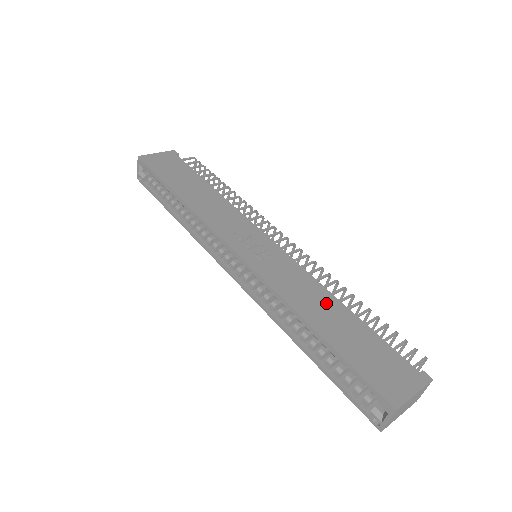
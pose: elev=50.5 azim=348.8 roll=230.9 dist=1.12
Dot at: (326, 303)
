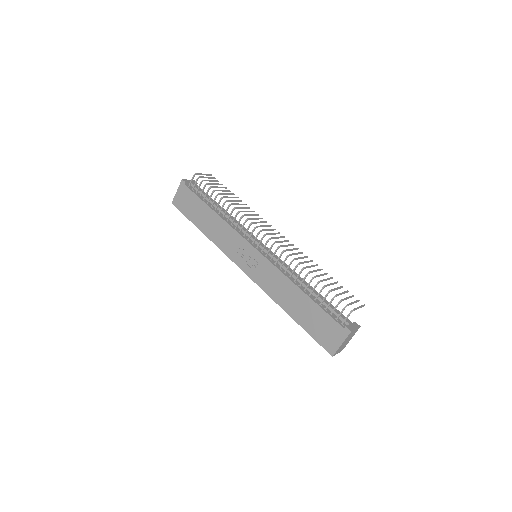
Dot at: (292, 293)
